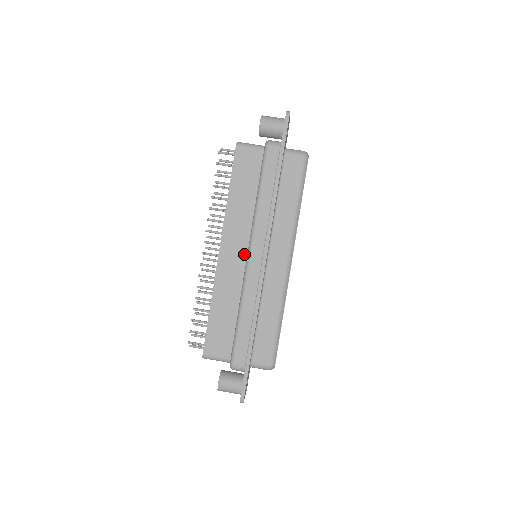
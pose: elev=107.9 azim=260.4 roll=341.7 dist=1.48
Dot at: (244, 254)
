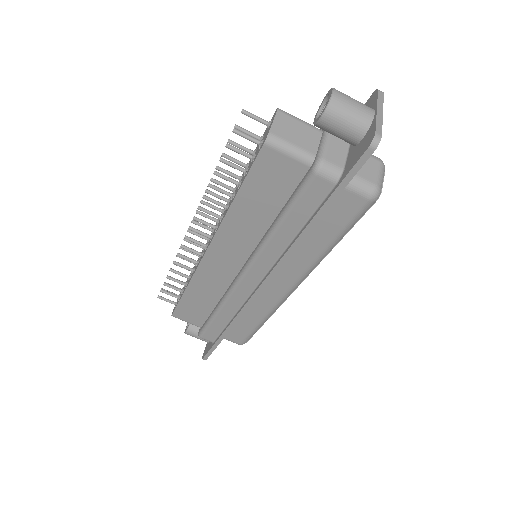
Dot at: (238, 265)
